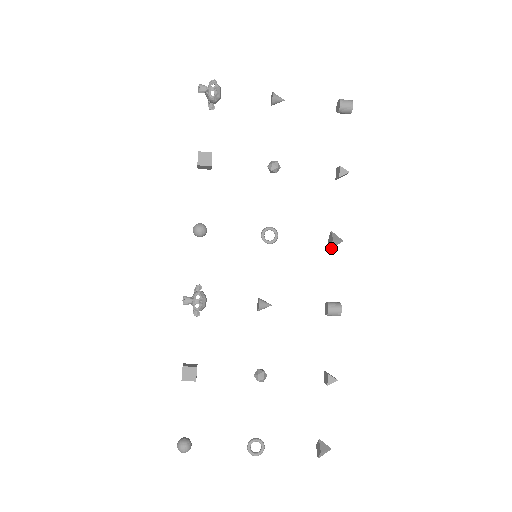
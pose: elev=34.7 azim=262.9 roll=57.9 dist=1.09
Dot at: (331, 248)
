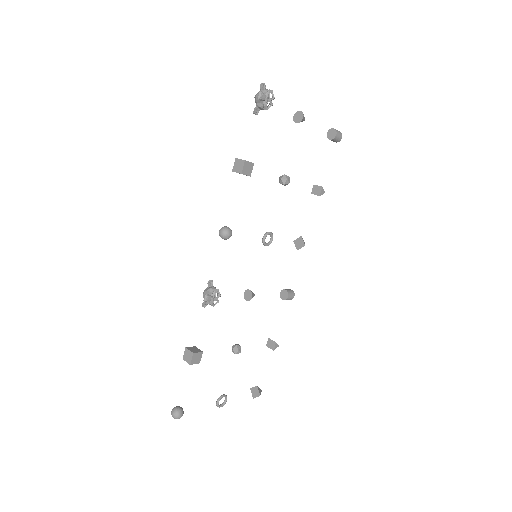
Dot at: (298, 249)
